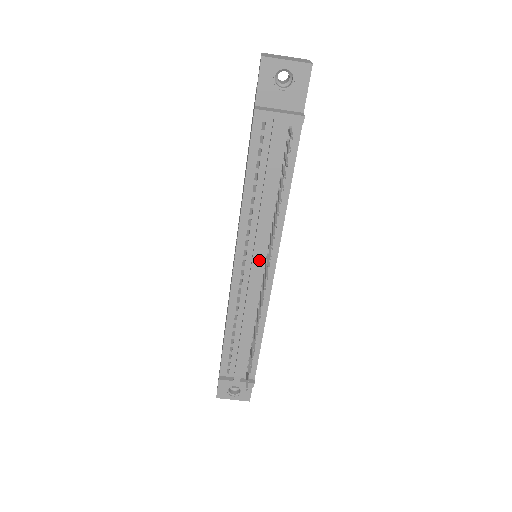
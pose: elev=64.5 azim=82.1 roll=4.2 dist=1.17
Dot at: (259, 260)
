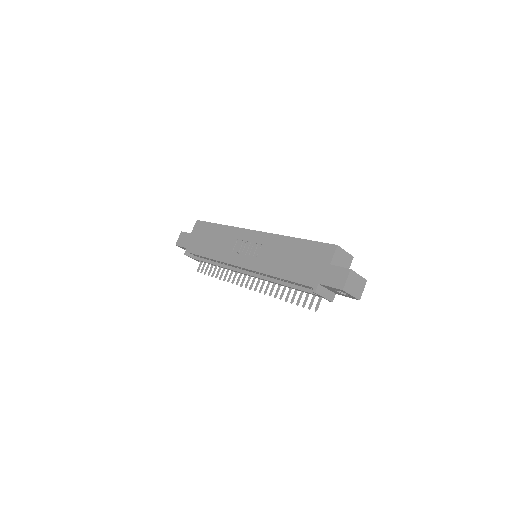
Dot at: (255, 277)
